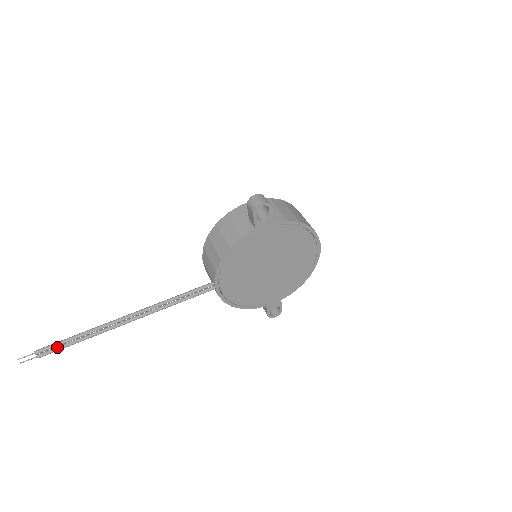
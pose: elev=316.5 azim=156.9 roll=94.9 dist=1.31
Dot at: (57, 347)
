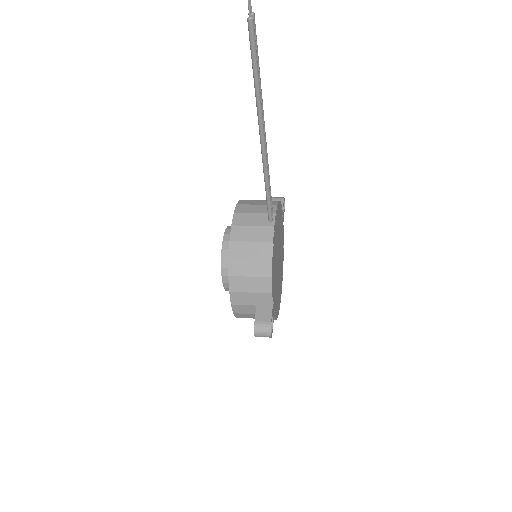
Dot at: (253, 47)
